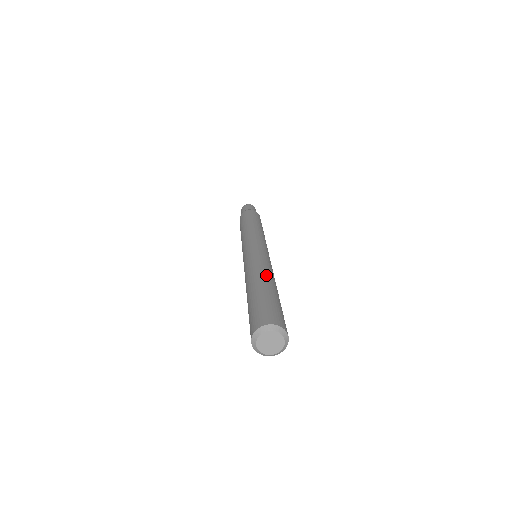
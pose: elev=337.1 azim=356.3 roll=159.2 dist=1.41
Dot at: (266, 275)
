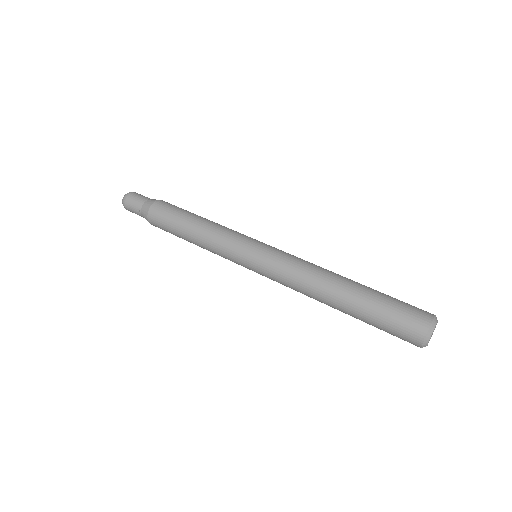
Dot at: (329, 282)
